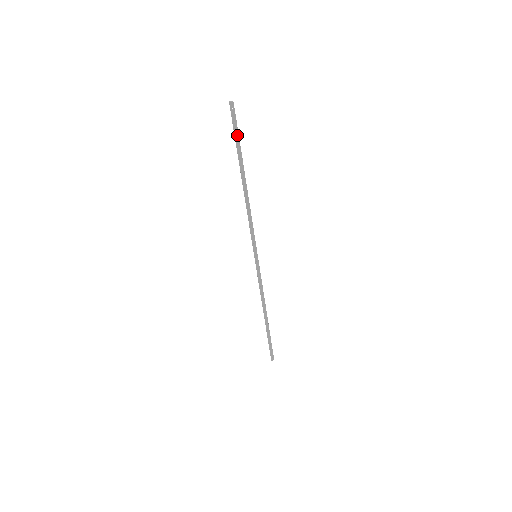
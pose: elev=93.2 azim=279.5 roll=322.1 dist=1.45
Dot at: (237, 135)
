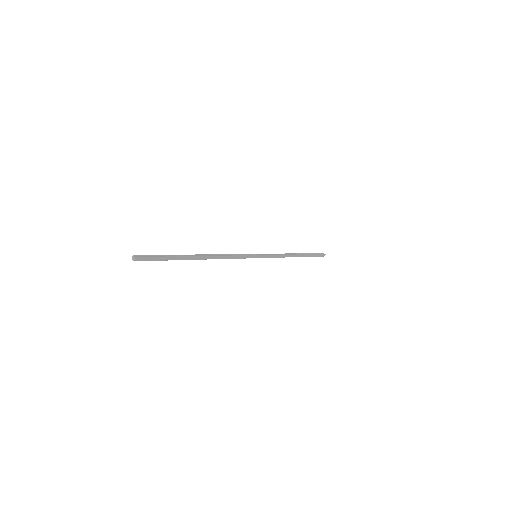
Dot at: (163, 258)
